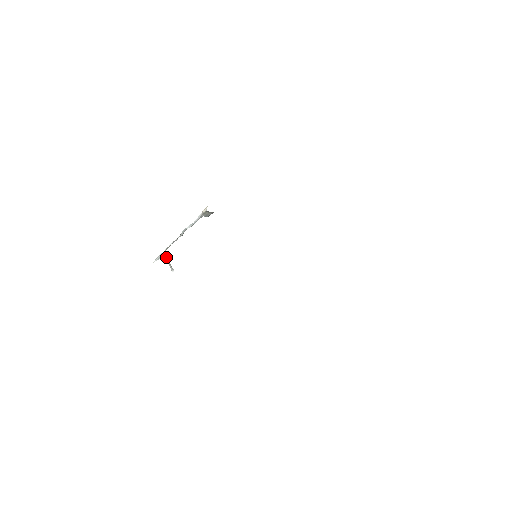
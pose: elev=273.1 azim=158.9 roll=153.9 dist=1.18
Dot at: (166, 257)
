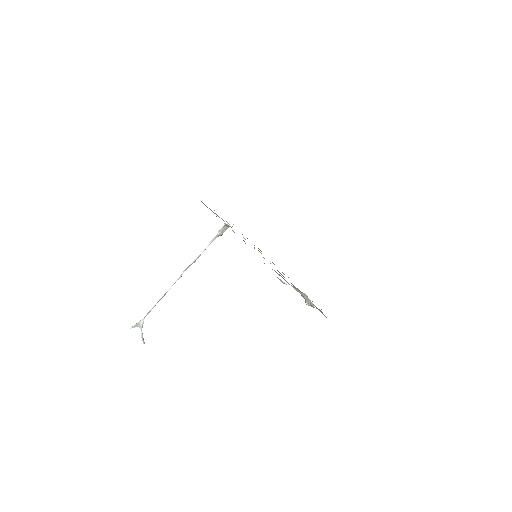
Dot at: (141, 327)
